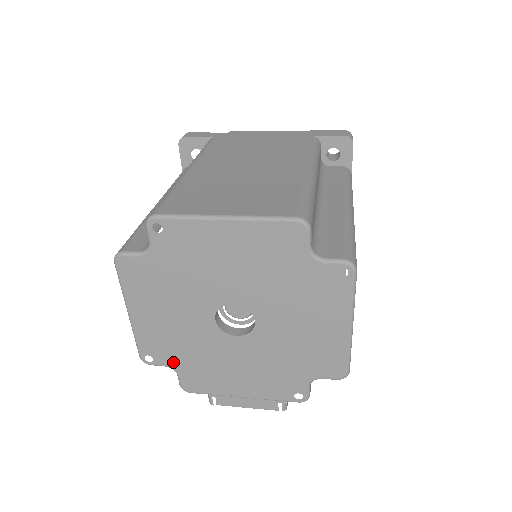
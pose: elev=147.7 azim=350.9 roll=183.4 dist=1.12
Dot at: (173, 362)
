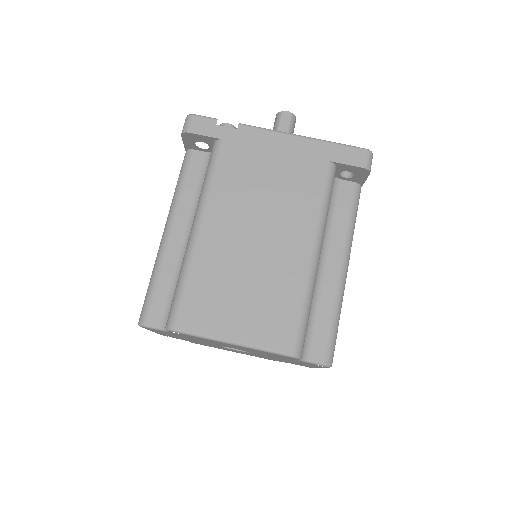
Dot at: (185, 340)
